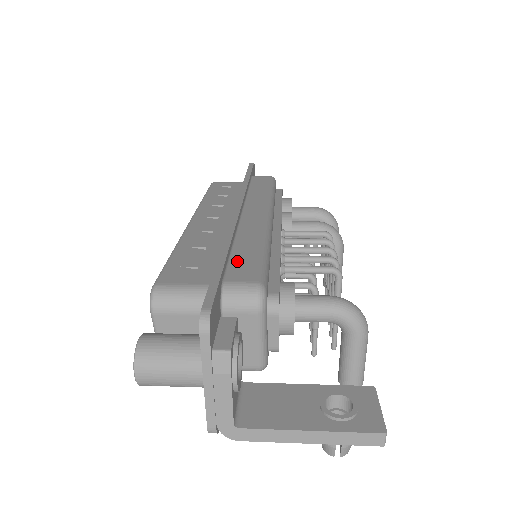
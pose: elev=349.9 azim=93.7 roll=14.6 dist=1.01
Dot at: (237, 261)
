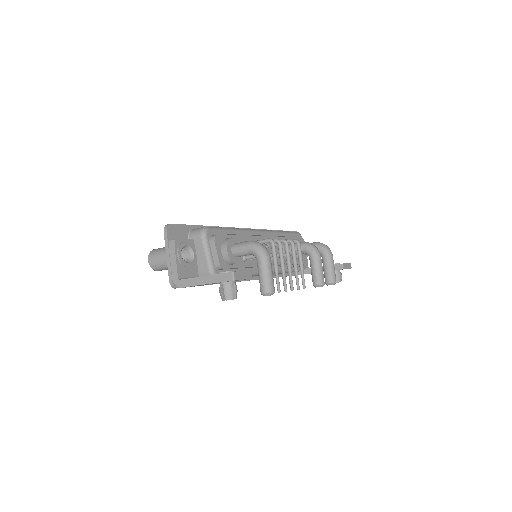
Dot at: occluded
